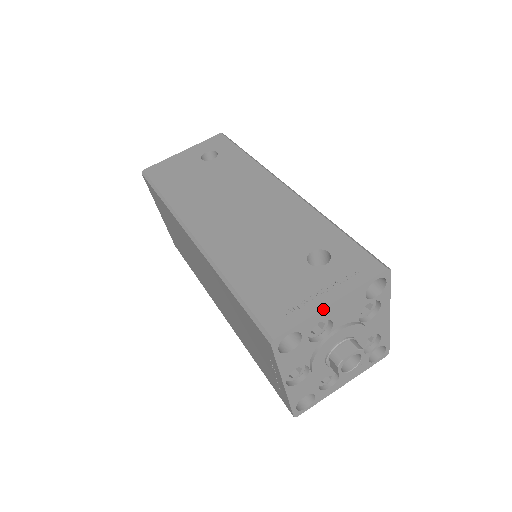
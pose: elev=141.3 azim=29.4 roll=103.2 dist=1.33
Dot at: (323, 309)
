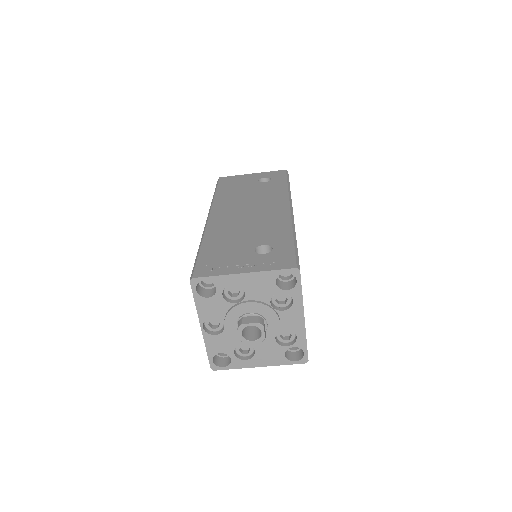
Dot at: (235, 274)
